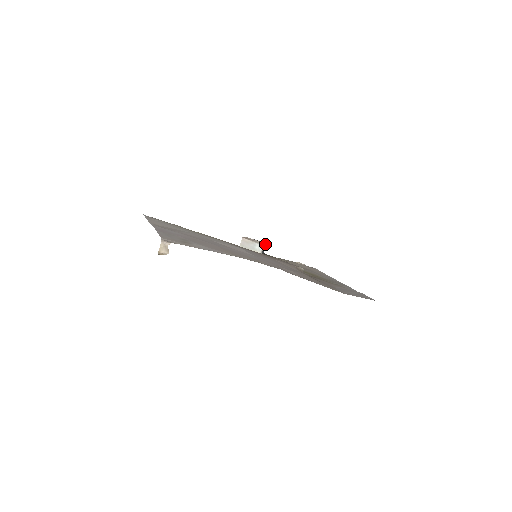
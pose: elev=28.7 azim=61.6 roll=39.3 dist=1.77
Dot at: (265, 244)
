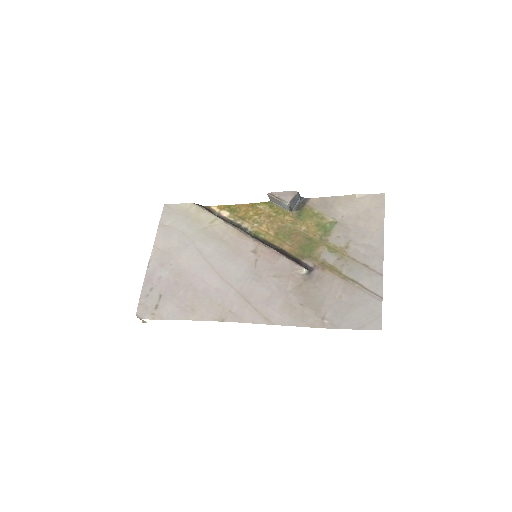
Dot at: (295, 196)
